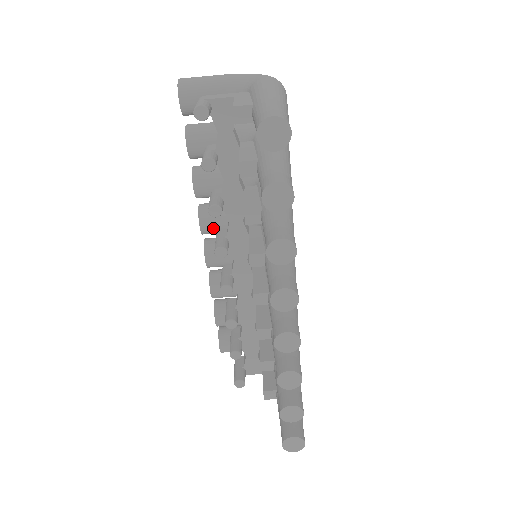
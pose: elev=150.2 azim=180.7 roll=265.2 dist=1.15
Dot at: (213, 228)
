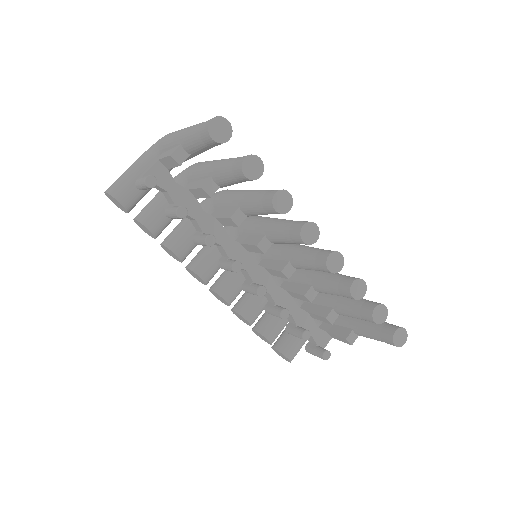
Dot at: (210, 271)
